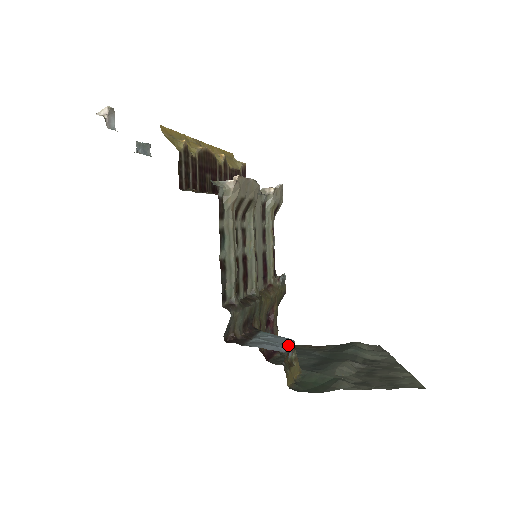
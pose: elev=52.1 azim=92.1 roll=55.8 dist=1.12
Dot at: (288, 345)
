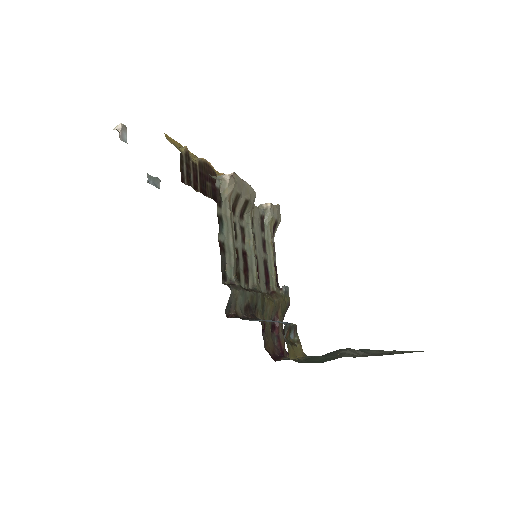
Dot at: (288, 323)
